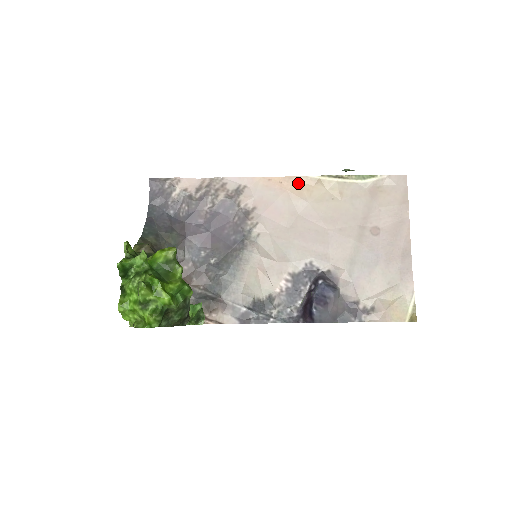
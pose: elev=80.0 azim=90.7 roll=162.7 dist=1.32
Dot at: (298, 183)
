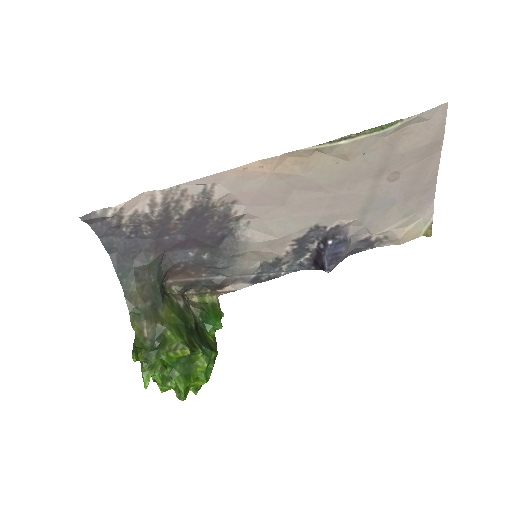
Dot at: (286, 160)
